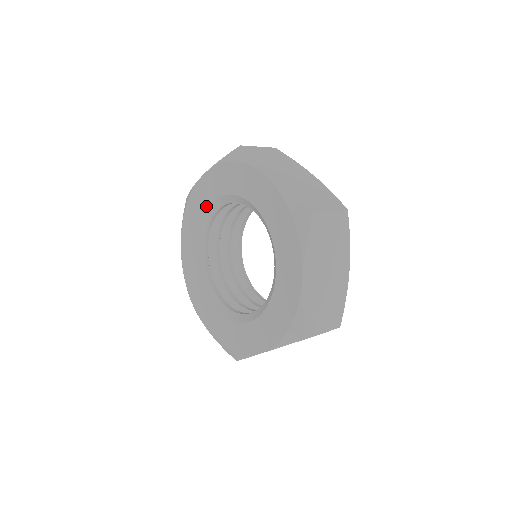
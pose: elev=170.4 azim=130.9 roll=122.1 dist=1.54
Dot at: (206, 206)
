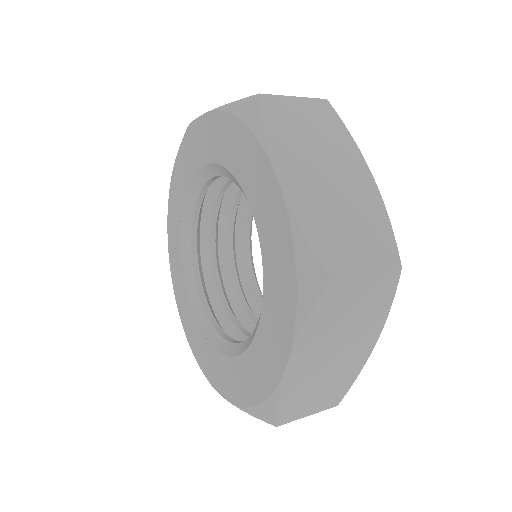
Dot at: (179, 228)
